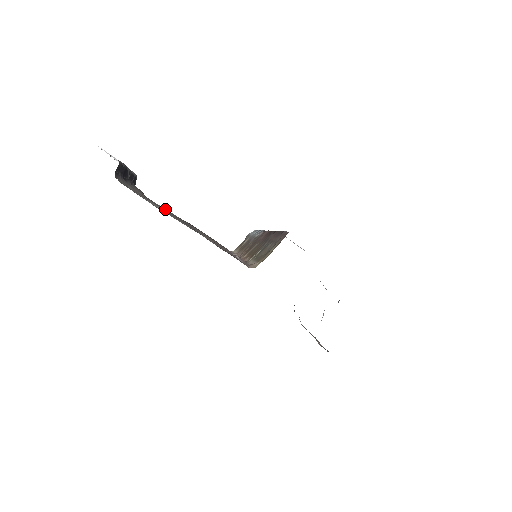
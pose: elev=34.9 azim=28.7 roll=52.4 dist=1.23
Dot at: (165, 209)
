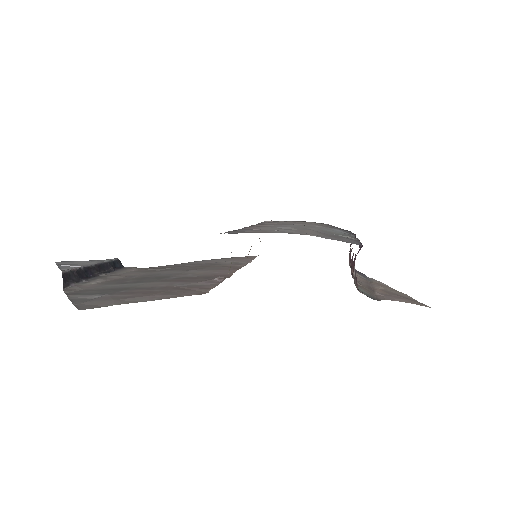
Dot at: (157, 269)
